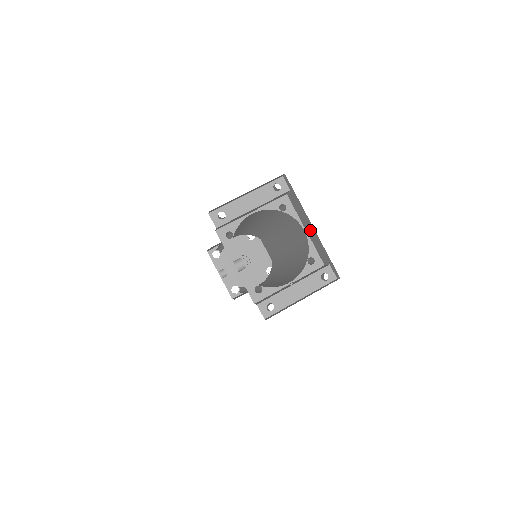
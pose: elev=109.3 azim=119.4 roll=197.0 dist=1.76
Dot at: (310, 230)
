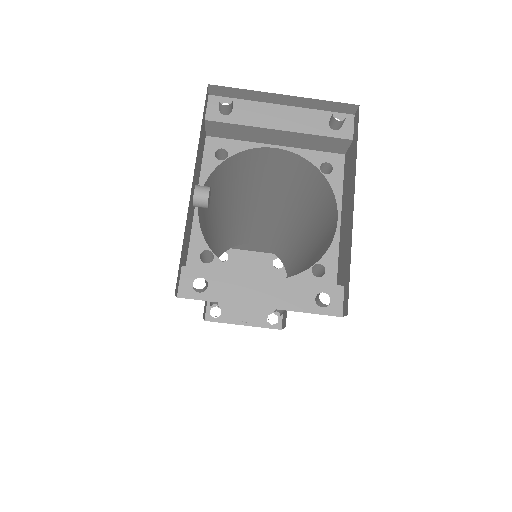
Dot at: (347, 216)
